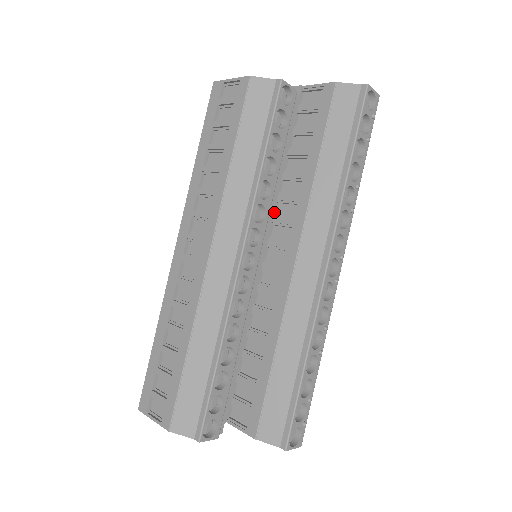
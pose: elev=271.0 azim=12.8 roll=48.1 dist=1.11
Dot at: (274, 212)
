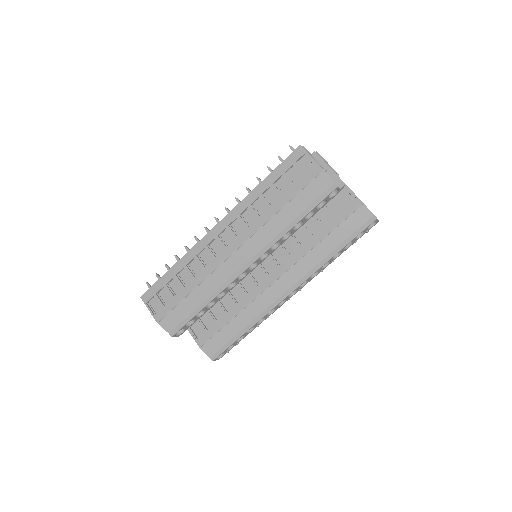
Dot at: occluded
